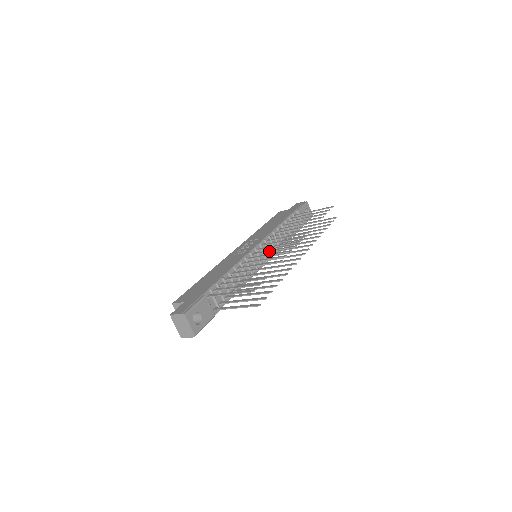
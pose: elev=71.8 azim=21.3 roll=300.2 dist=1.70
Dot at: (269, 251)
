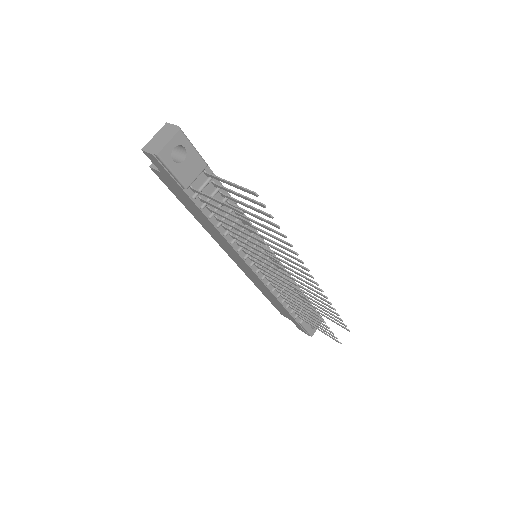
Dot at: (278, 253)
